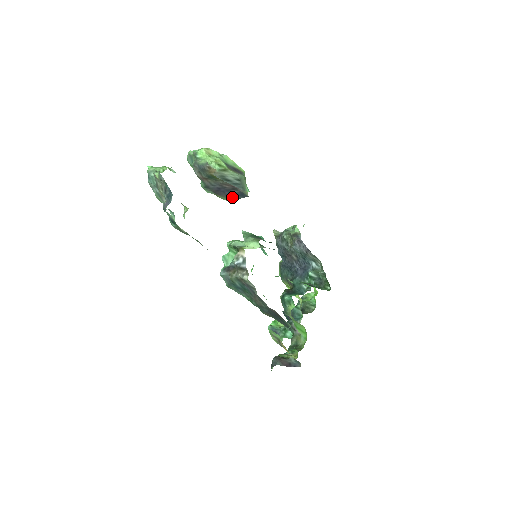
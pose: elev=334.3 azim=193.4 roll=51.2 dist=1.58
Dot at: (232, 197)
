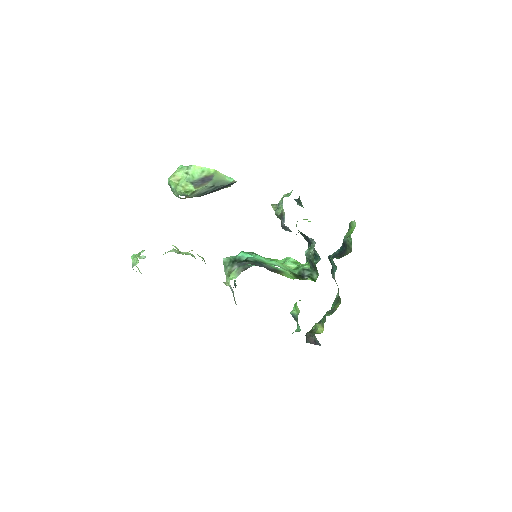
Dot at: (227, 186)
